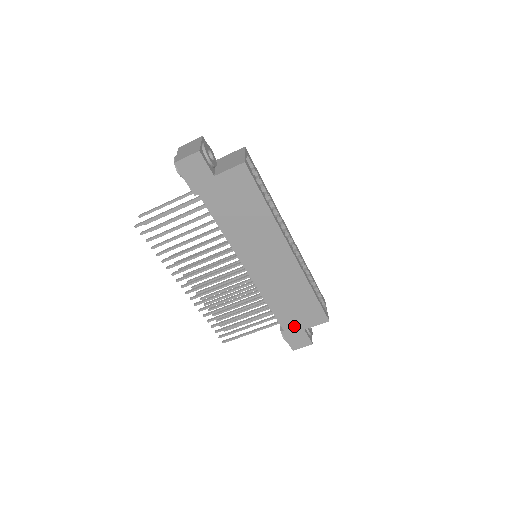
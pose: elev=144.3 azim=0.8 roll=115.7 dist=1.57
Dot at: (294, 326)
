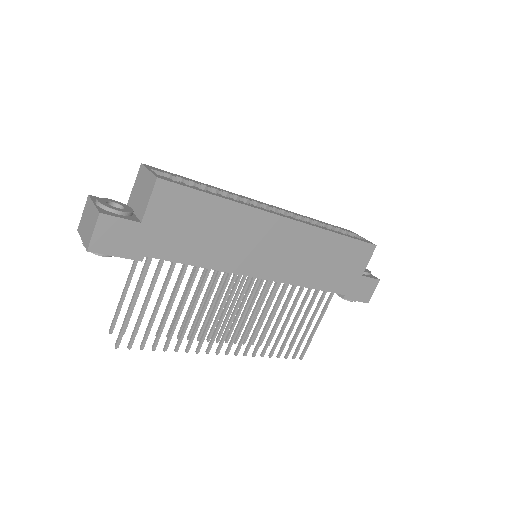
Dot at: (350, 282)
